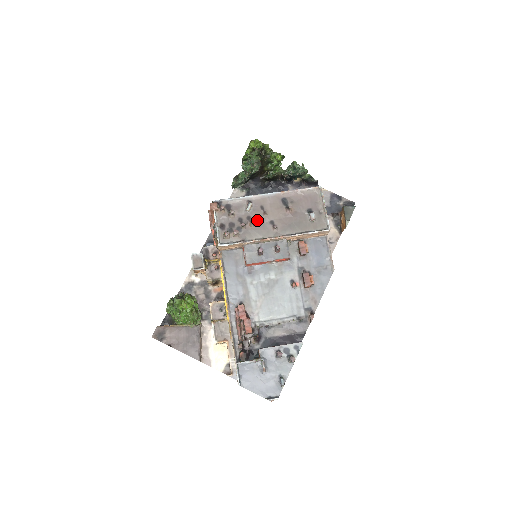
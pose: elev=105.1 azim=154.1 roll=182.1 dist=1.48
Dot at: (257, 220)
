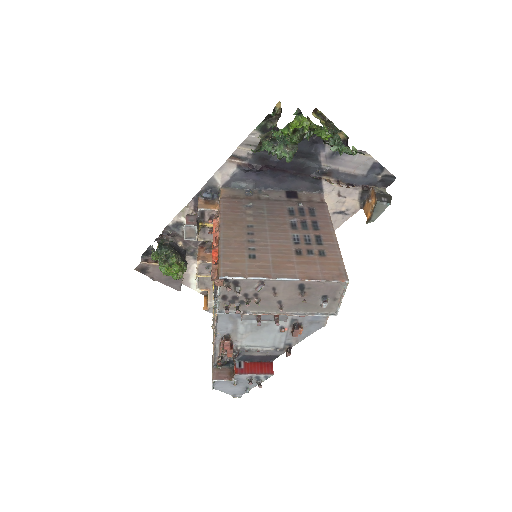
Dot at: (264, 298)
